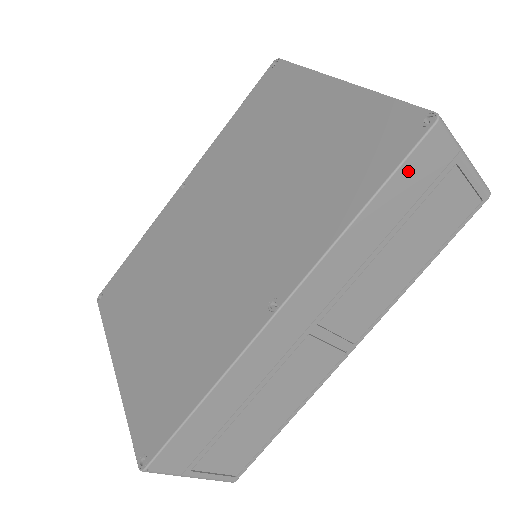
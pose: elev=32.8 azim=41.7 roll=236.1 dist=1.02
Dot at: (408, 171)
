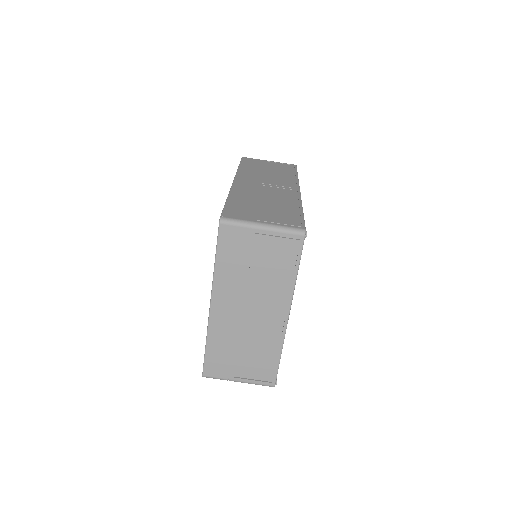
Dot at: (246, 162)
